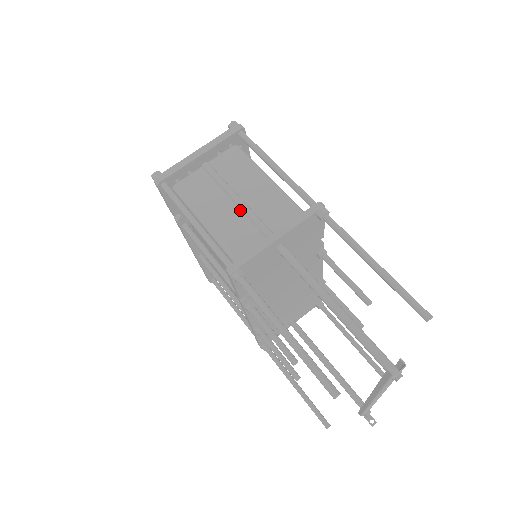
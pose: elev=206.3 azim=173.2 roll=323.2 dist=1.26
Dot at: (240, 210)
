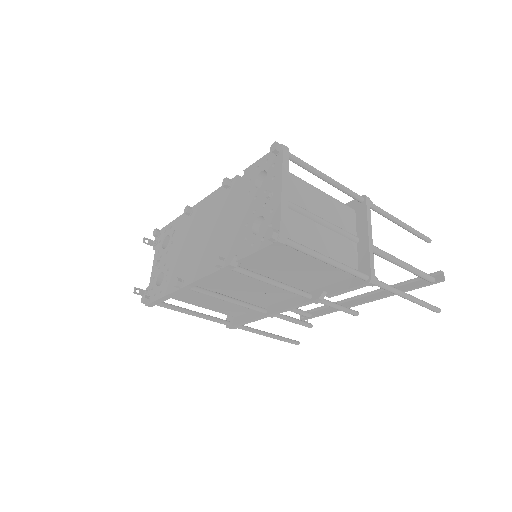
Dot at: (327, 228)
